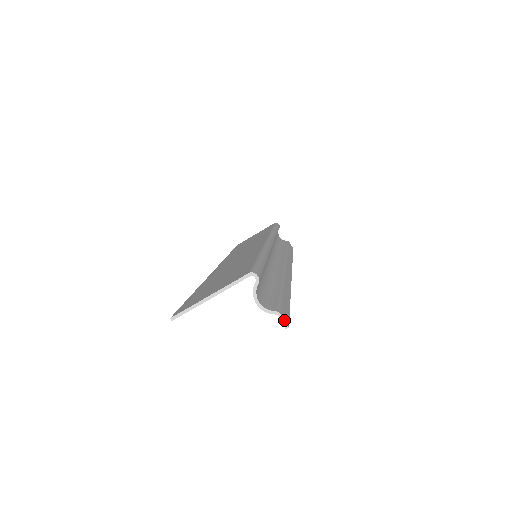
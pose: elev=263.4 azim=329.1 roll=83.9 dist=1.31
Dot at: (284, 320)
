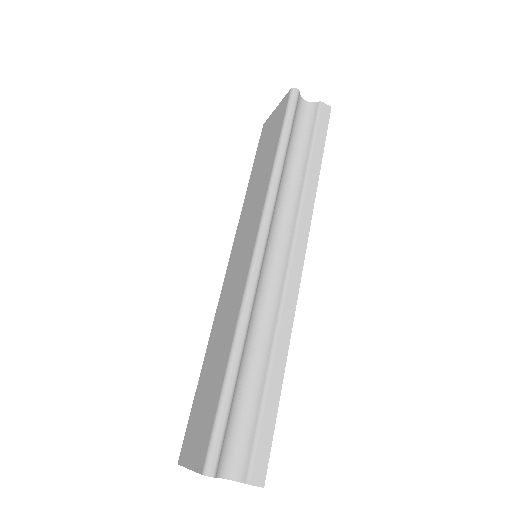
Dot at: occluded
